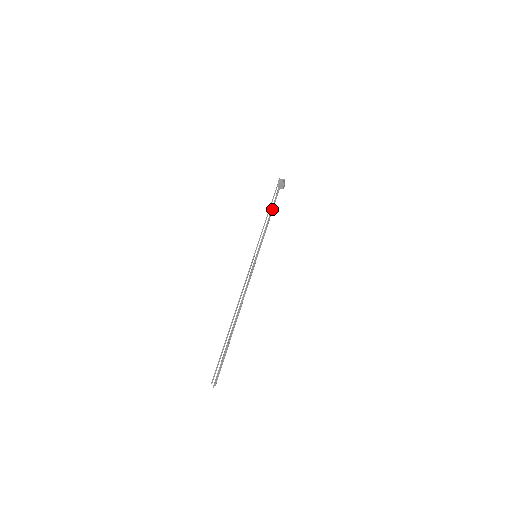
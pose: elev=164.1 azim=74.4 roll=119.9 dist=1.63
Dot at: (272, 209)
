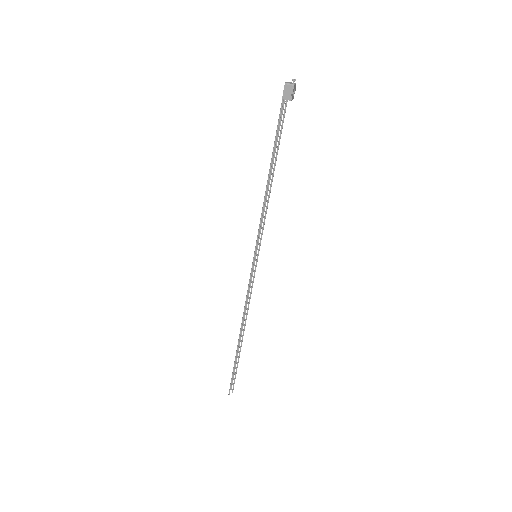
Dot at: (274, 165)
